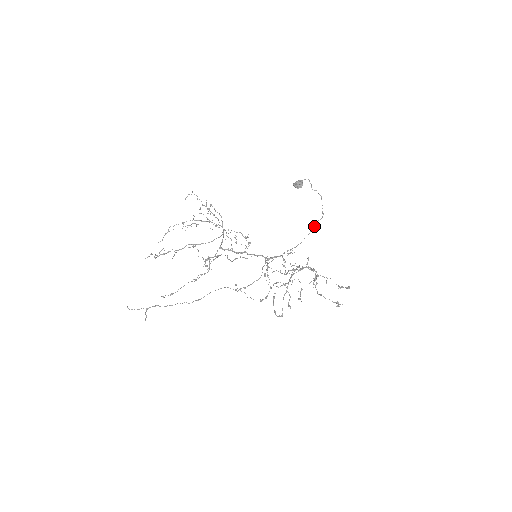
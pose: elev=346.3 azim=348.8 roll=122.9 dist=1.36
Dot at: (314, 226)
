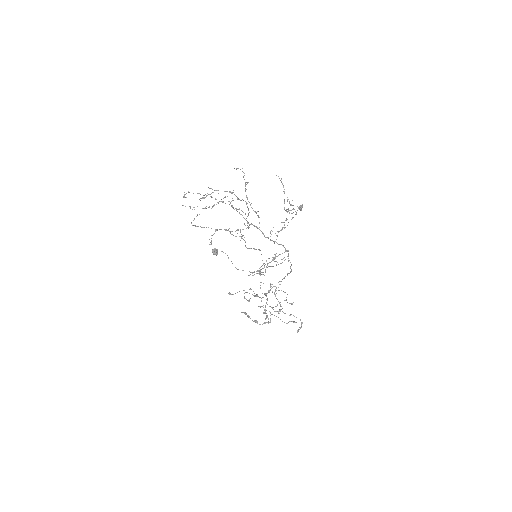
Dot at: (267, 267)
